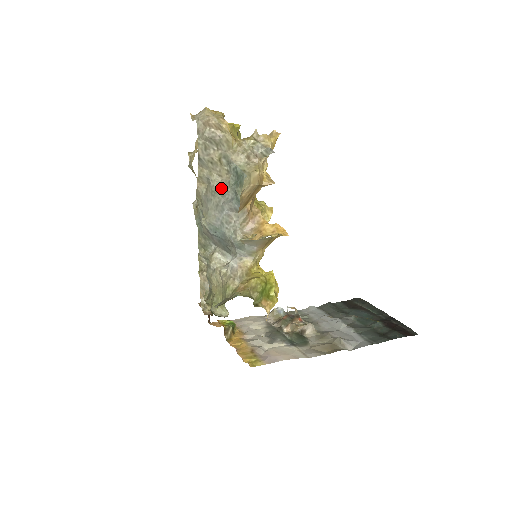
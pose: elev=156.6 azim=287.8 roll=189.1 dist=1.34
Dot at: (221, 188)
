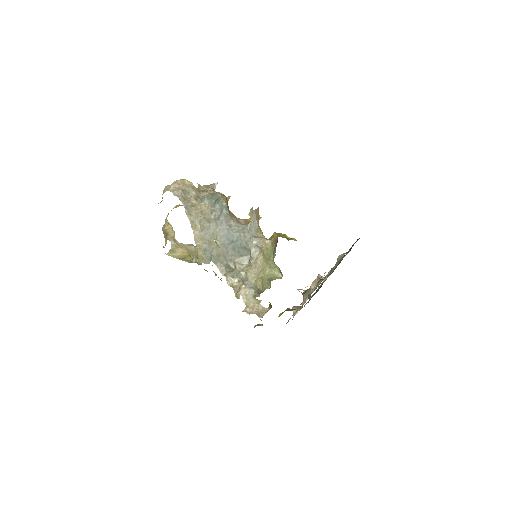
Dot at: (209, 214)
